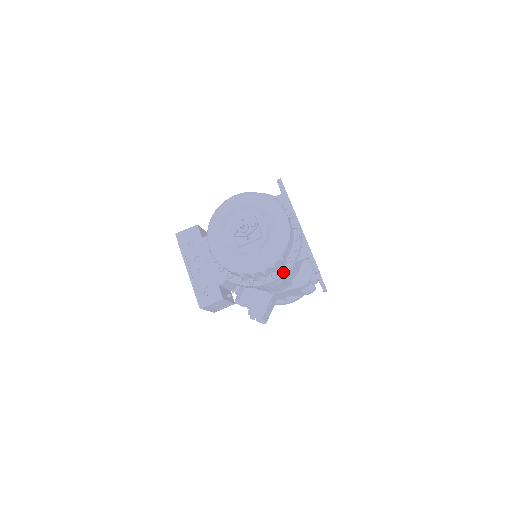
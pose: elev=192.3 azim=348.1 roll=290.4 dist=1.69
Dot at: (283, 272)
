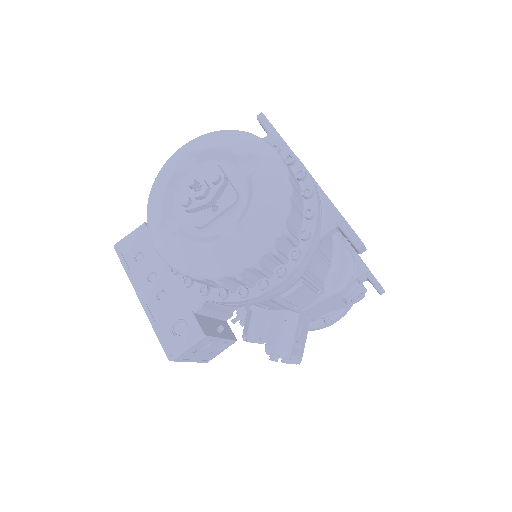
Dot at: (297, 261)
